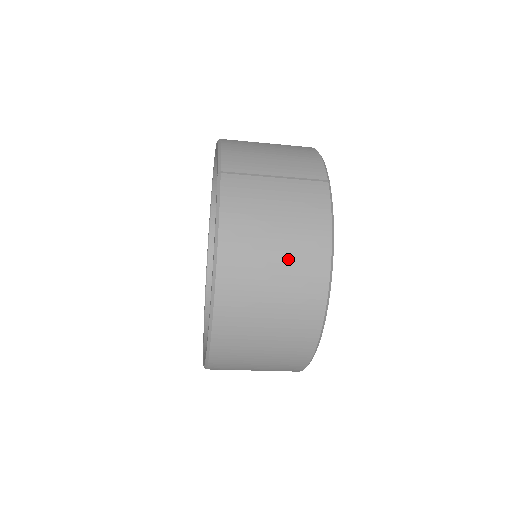
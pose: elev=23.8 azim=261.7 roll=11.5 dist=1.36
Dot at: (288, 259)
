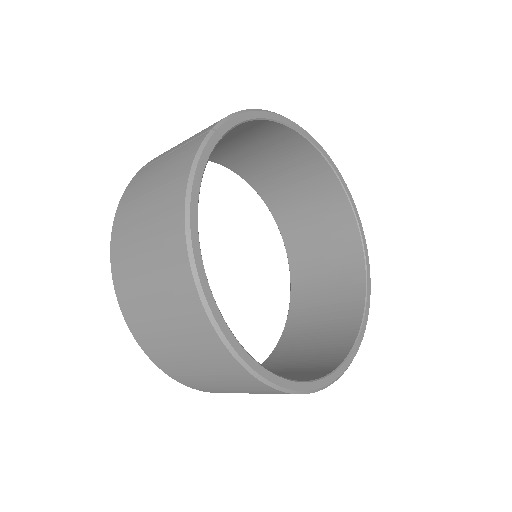
Dot at: (153, 225)
